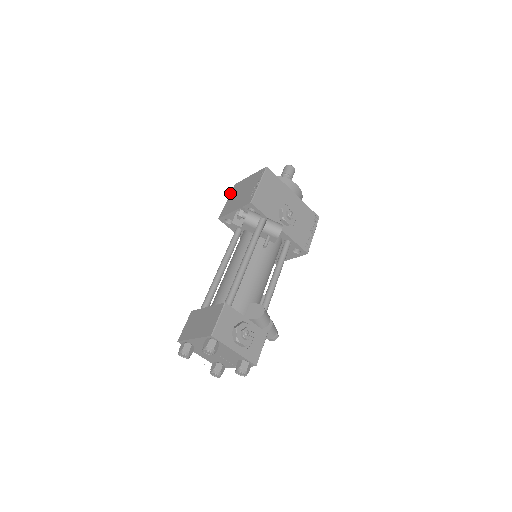
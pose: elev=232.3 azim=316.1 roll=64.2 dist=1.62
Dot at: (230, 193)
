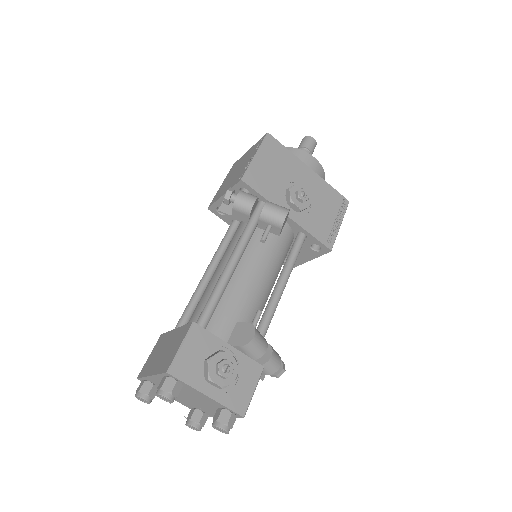
Dot at: occluded
